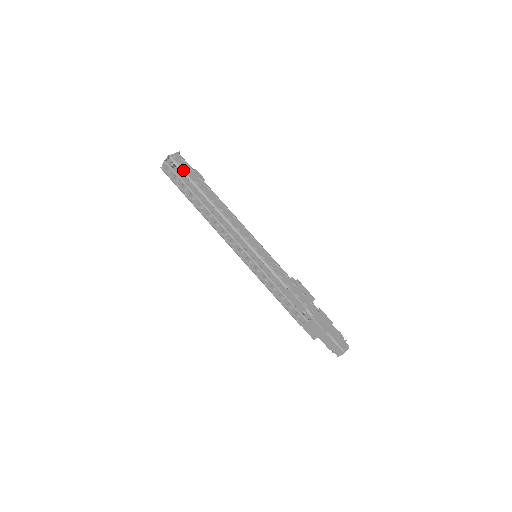
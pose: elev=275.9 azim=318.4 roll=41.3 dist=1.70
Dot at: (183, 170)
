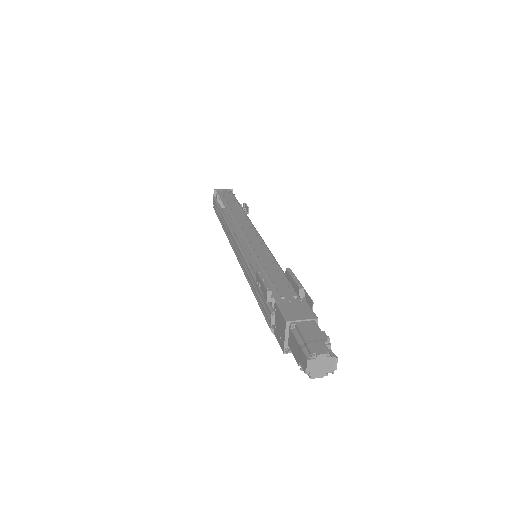
Dot at: (221, 196)
